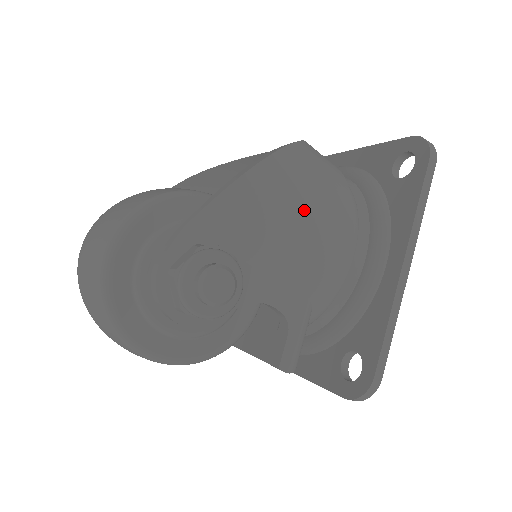
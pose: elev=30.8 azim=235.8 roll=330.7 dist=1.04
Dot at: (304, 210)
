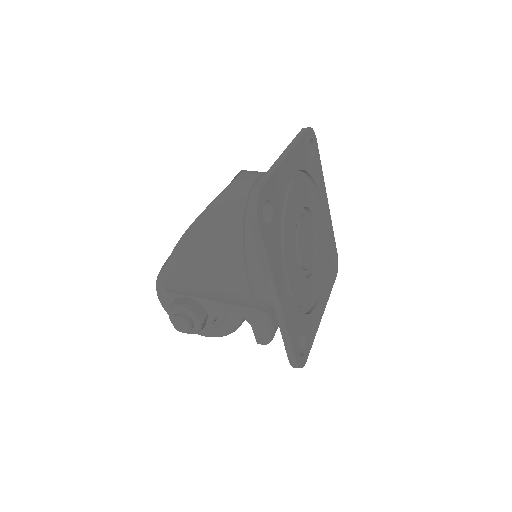
Dot at: (207, 272)
